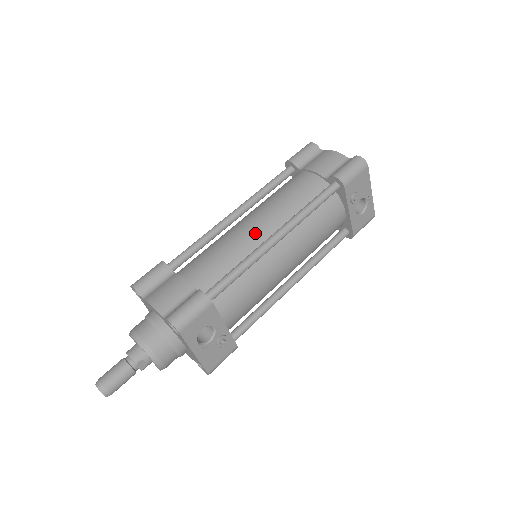
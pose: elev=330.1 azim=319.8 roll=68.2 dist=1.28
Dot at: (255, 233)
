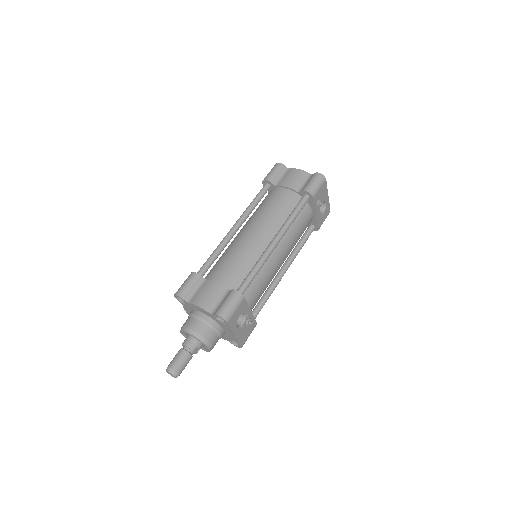
Dot at: (258, 241)
